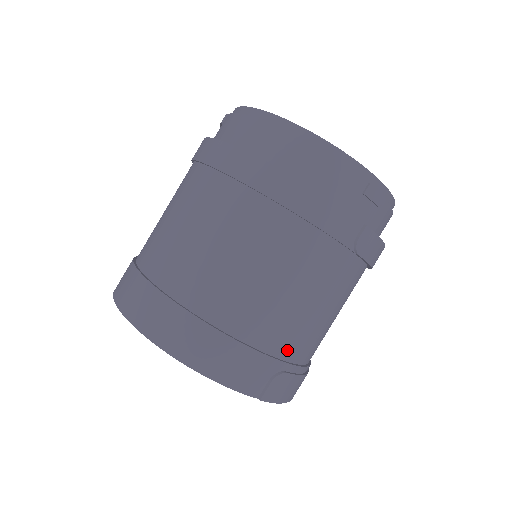
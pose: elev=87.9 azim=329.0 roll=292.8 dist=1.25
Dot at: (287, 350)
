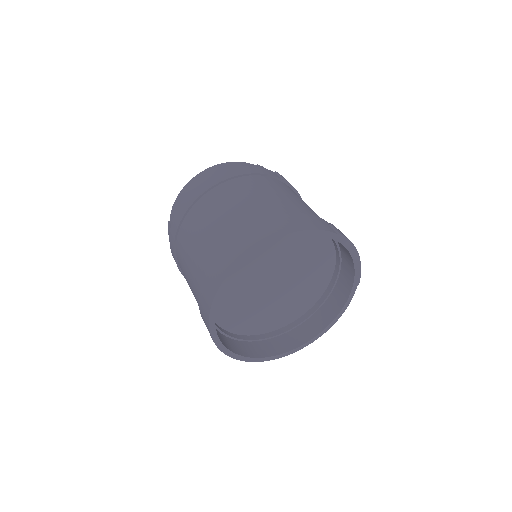
Dot at: occluded
